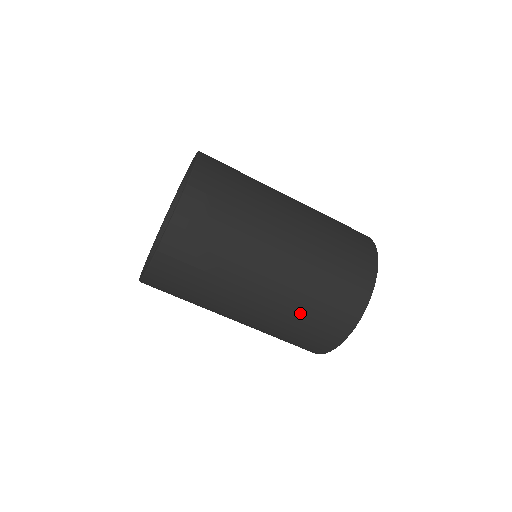
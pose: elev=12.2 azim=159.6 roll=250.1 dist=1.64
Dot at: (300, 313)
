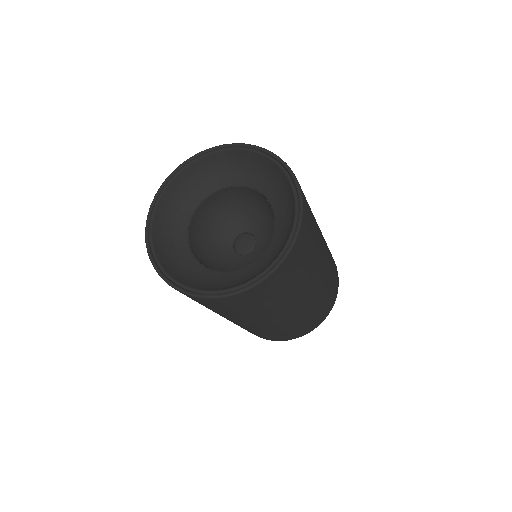
Dot at: (322, 299)
